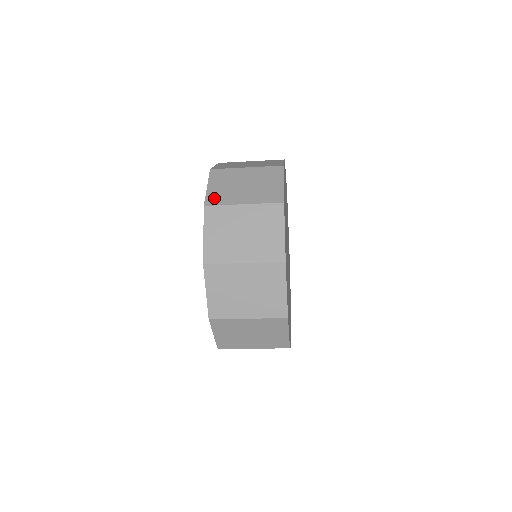
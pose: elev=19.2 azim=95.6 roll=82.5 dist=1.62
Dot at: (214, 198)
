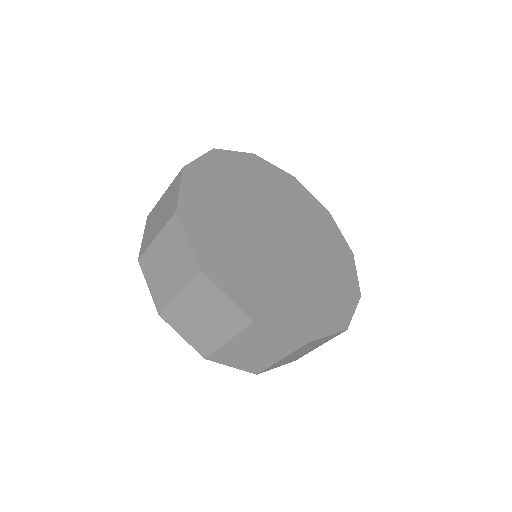
Dot at: (143, 246)
